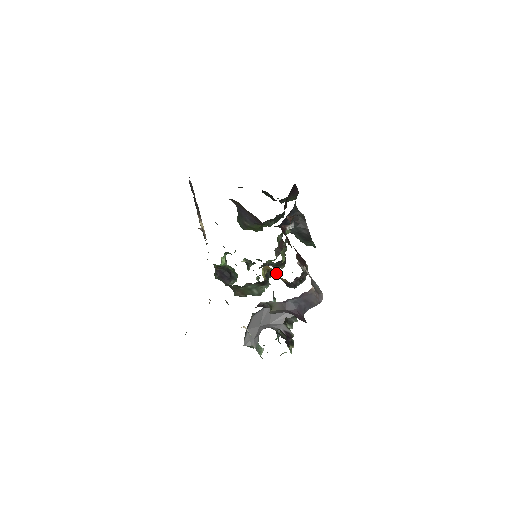
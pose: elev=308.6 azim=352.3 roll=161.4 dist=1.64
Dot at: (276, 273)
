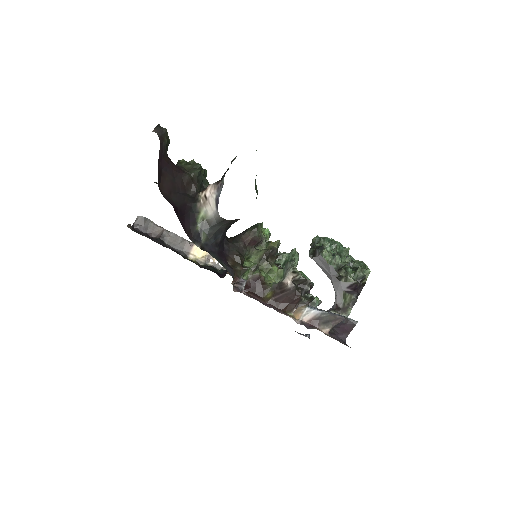
Dot at: occluded
